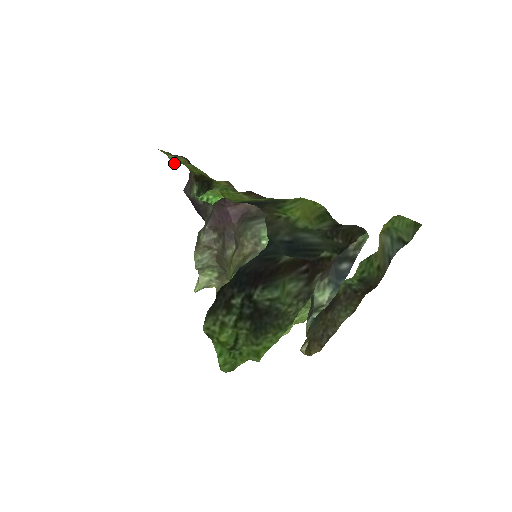
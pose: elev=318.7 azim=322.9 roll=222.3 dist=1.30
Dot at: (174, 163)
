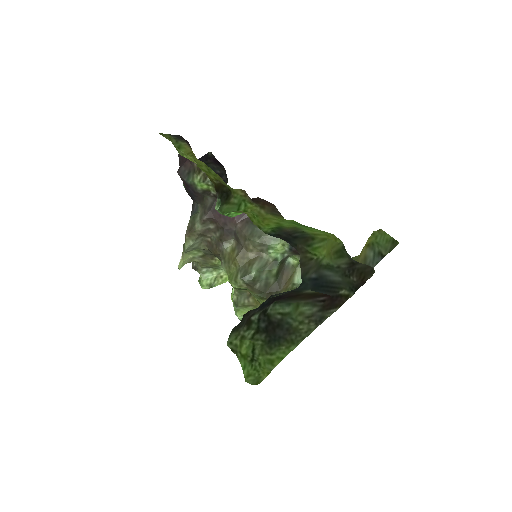
Dot at: (182, 155)
